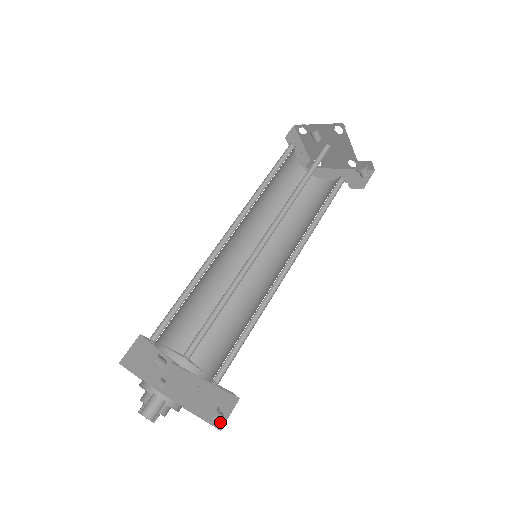
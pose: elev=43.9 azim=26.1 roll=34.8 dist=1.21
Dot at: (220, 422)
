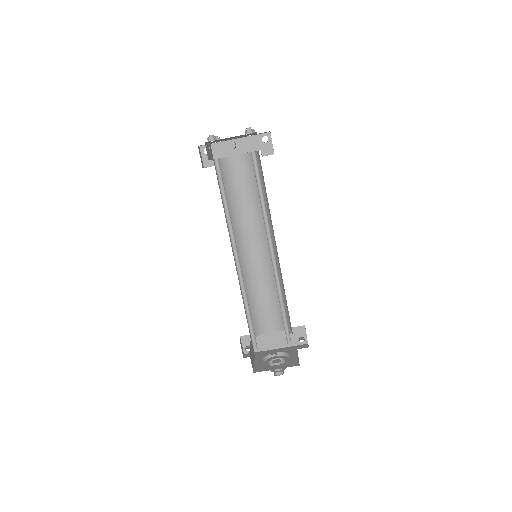
Dot at: (304, 341)
